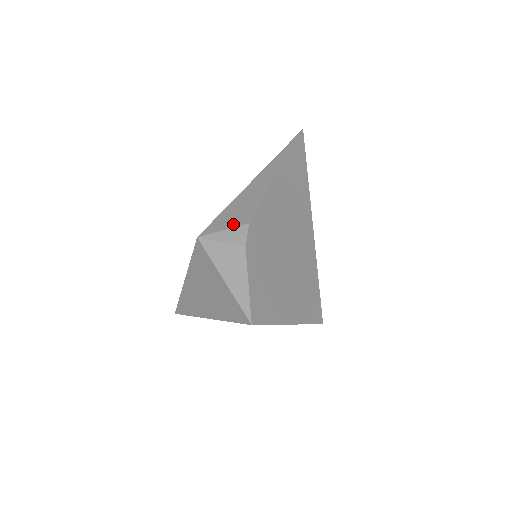
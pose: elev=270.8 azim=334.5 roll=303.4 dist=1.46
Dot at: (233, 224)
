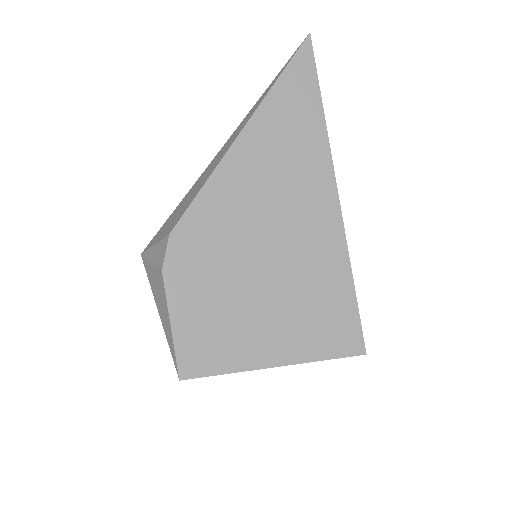
Dot at: (163, 235)
